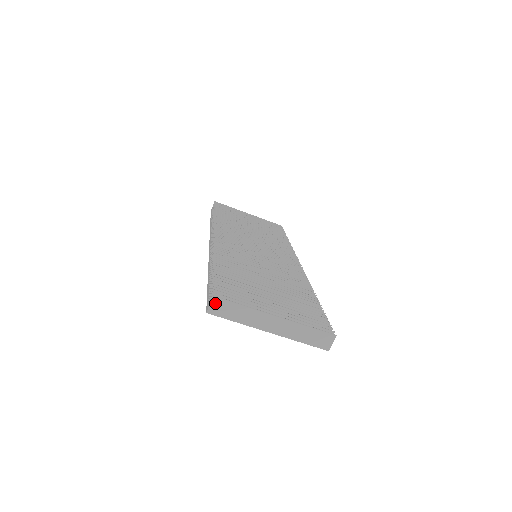
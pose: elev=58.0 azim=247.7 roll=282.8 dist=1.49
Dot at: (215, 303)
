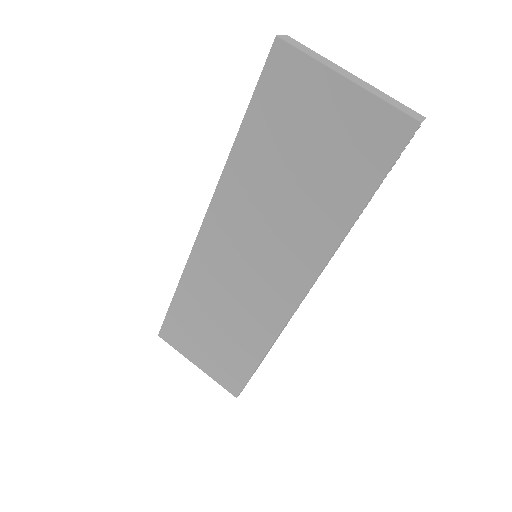
Dot at: (287, 38)
